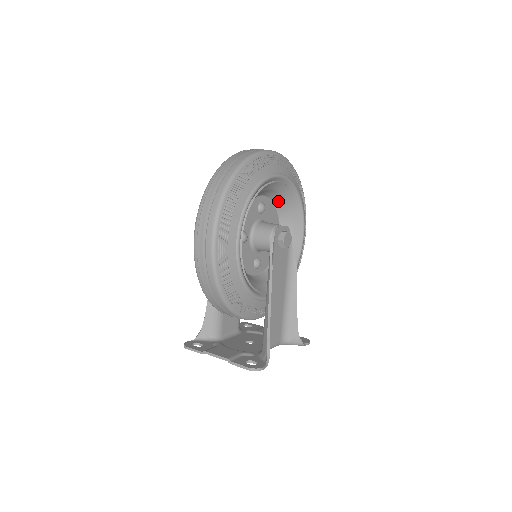
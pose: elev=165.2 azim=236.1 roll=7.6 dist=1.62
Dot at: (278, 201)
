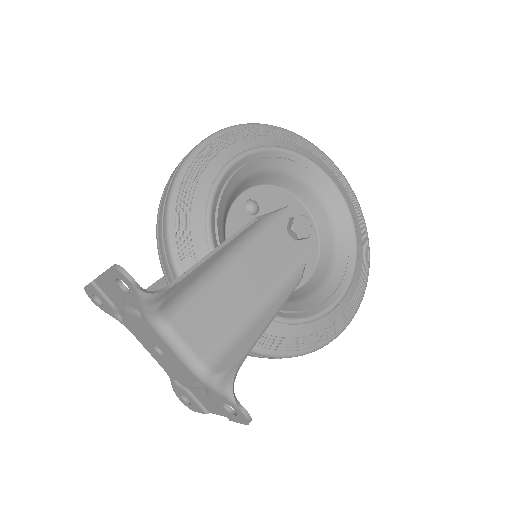
Dot at: (325, 235)
